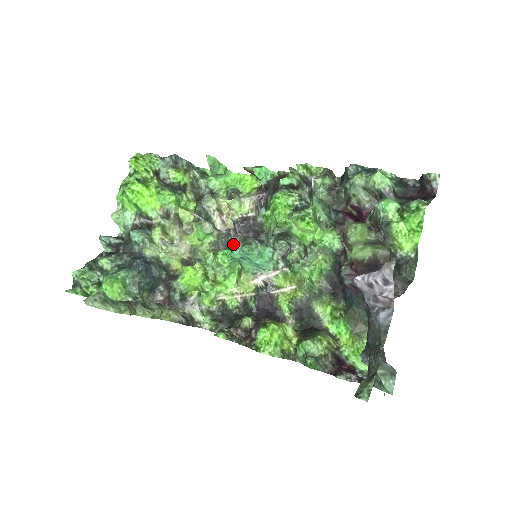
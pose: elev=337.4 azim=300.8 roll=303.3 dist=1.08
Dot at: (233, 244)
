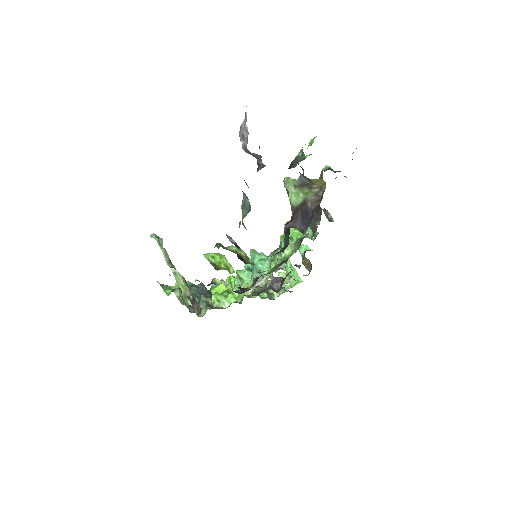
Dot at: occluded
